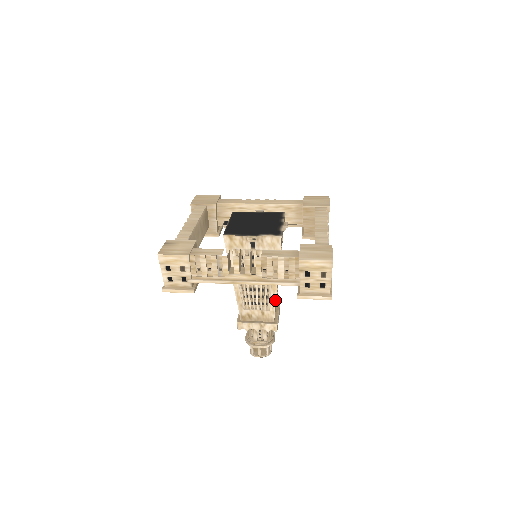
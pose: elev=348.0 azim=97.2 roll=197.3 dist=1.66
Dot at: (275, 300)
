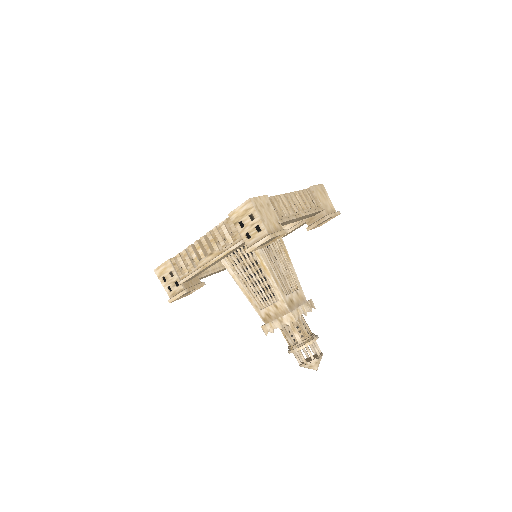
Dot at: (276, 286)
